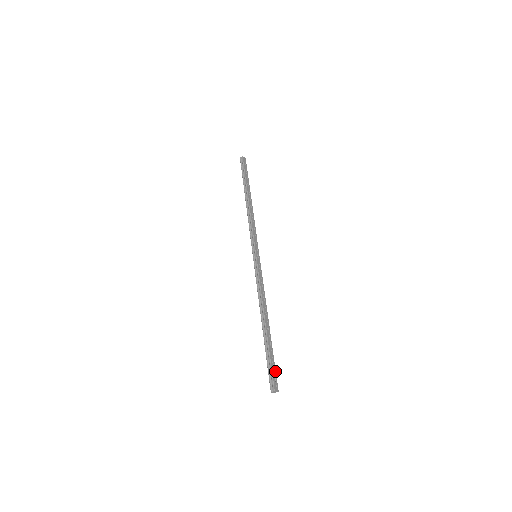
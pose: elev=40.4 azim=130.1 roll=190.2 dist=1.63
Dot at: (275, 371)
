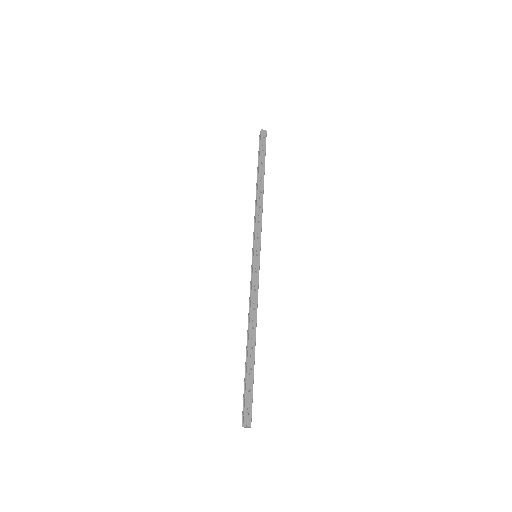
Dot at: (251, 401)
